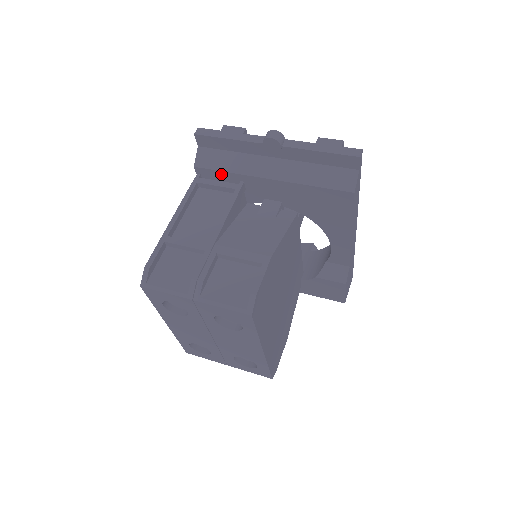
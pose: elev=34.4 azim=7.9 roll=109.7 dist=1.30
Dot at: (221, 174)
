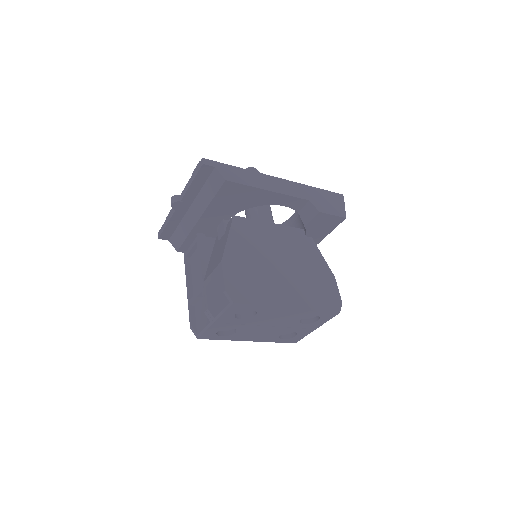
Dot at: (187, 241)
